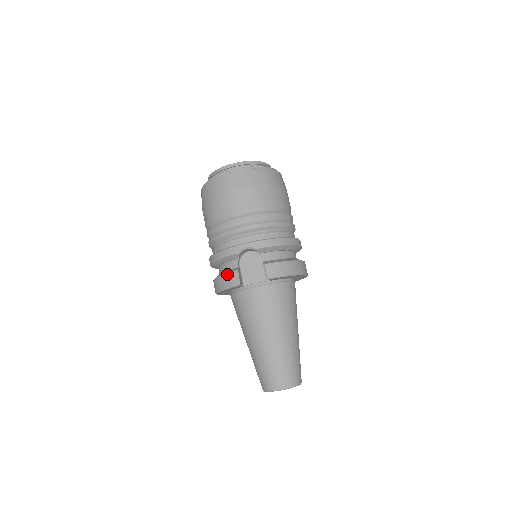
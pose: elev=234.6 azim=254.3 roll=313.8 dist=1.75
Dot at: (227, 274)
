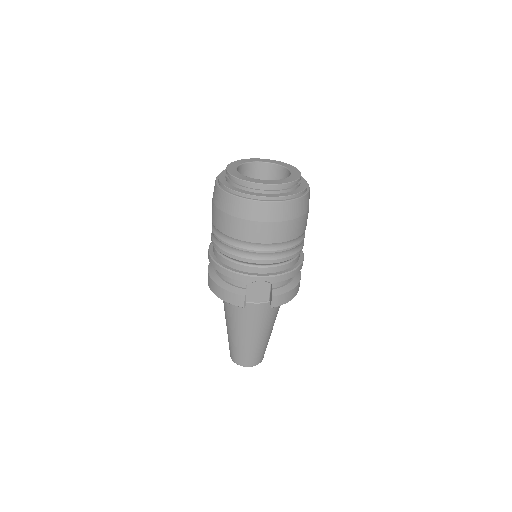
Dot at: (234, 294)
